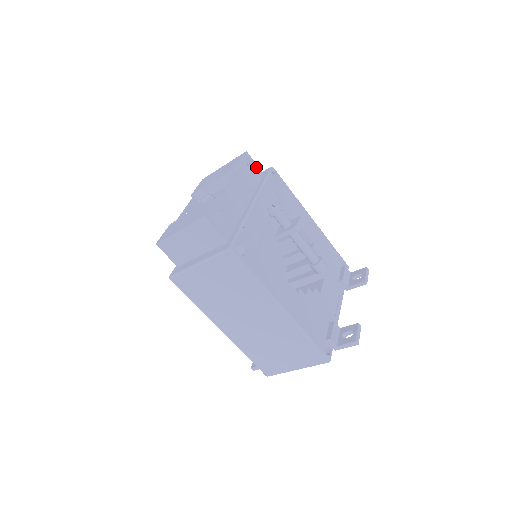
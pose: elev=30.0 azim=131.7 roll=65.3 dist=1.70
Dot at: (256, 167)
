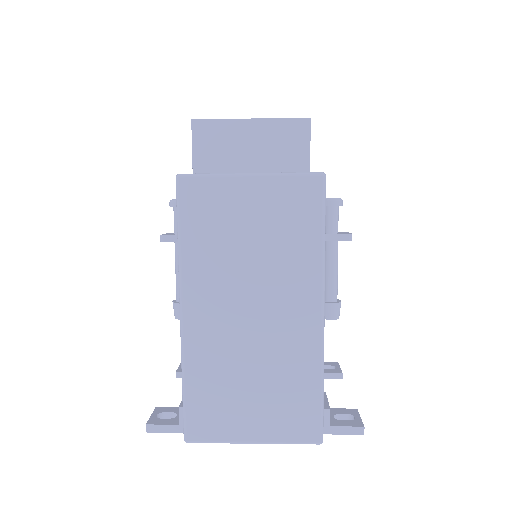
Dot at: occluded
